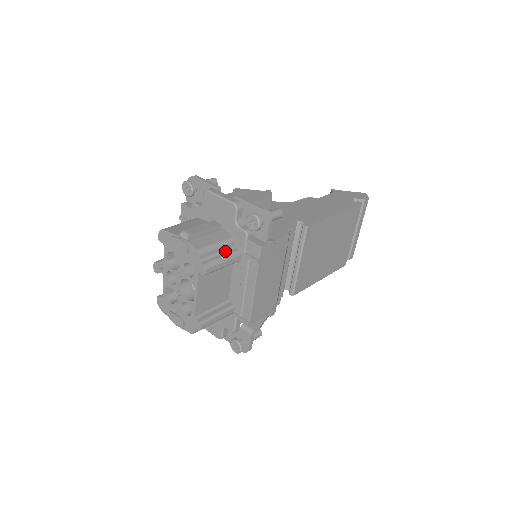
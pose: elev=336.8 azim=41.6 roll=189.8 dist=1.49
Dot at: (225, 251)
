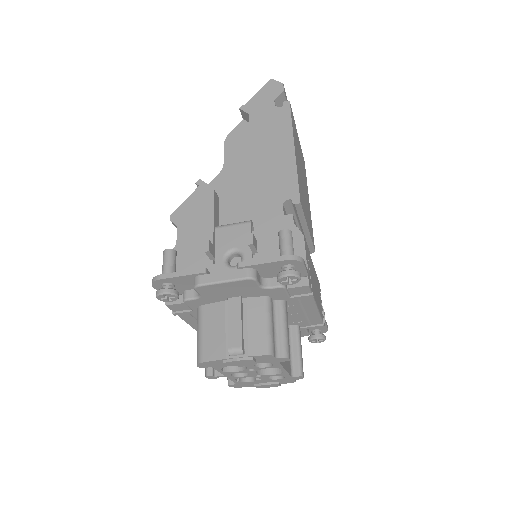
Dot at: (275, 317)
